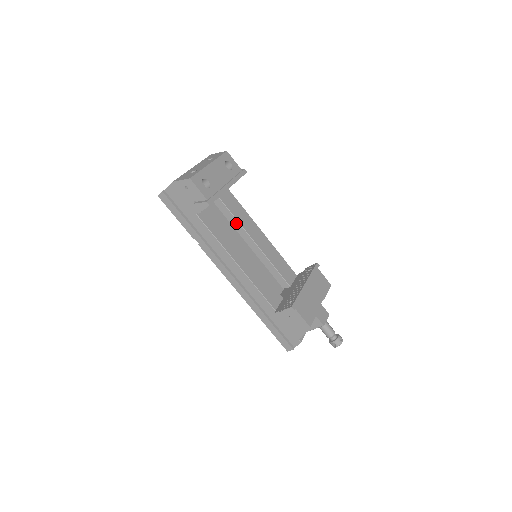
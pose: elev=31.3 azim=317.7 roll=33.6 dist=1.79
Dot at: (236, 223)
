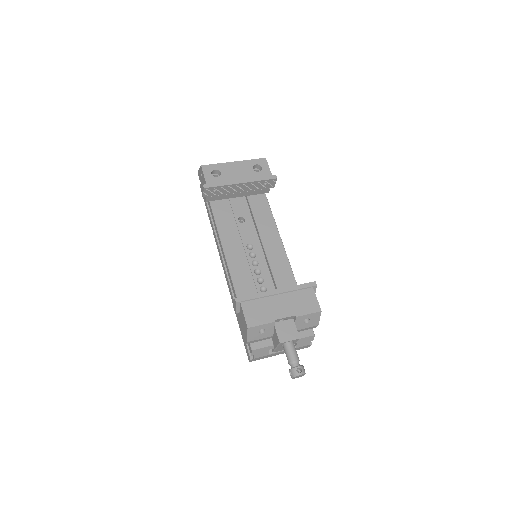
Dot at: (255, 224)
